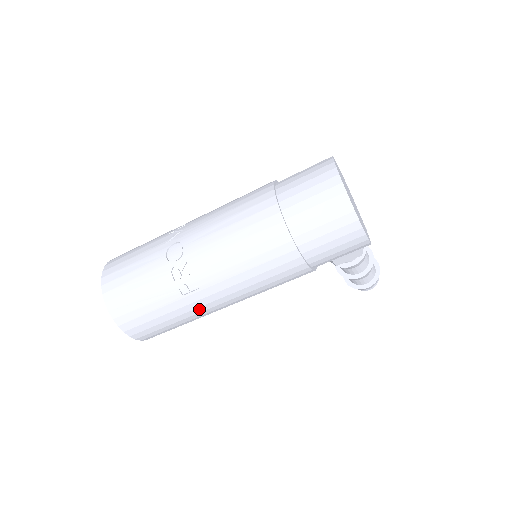
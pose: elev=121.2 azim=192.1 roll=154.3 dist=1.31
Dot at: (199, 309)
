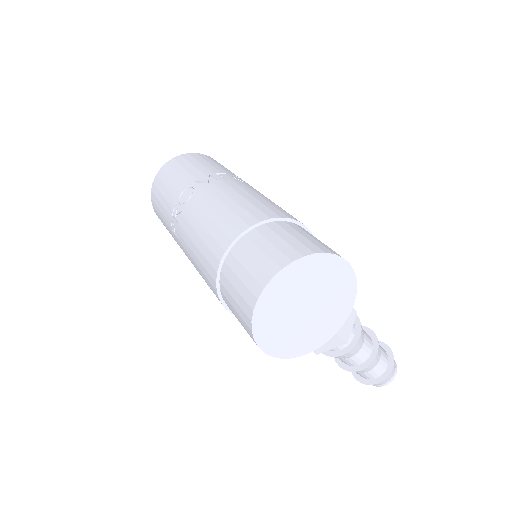
Dot at: occluded
